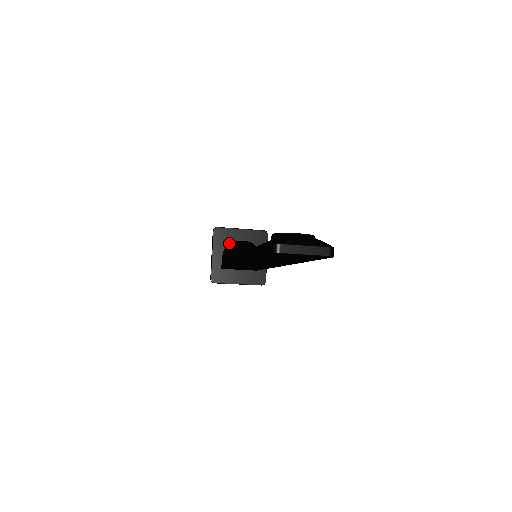
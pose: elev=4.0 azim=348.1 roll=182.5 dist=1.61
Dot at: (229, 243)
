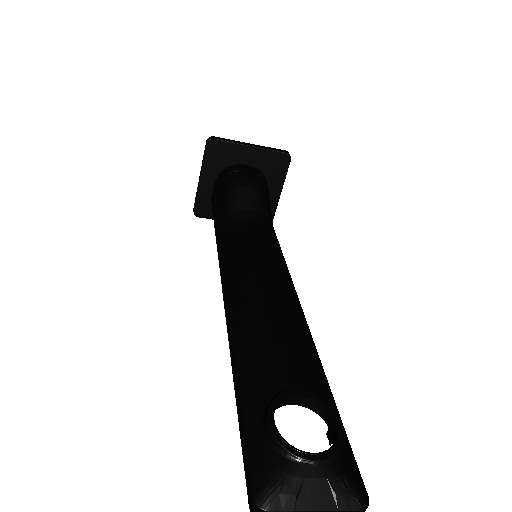
Dot at: (228, 165)
